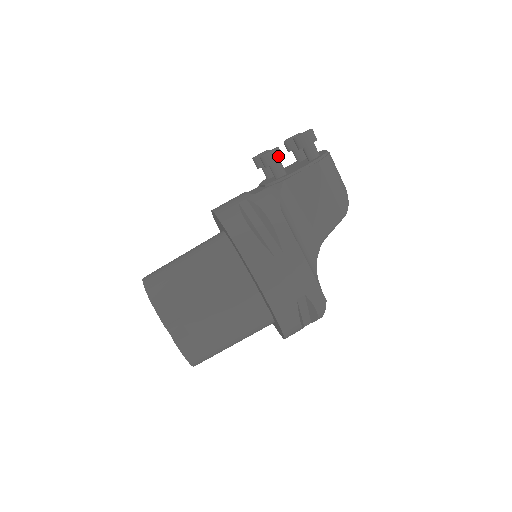
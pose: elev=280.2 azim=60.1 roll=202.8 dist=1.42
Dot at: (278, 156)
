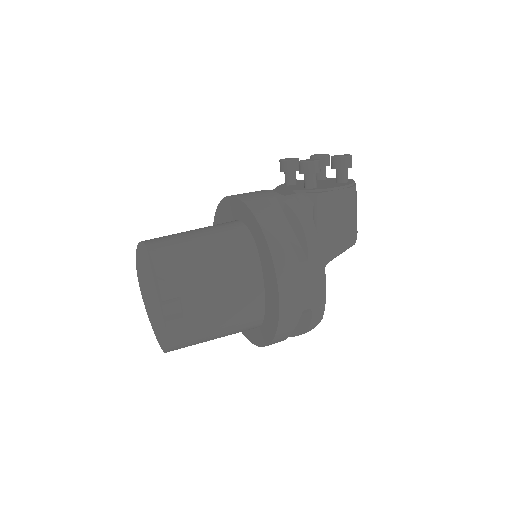
Dot at: (318, 168)
